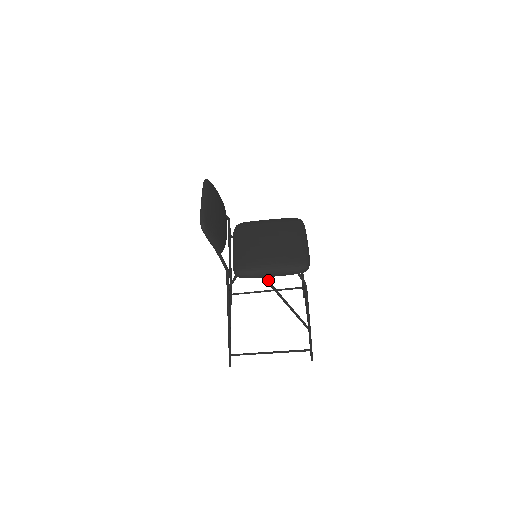
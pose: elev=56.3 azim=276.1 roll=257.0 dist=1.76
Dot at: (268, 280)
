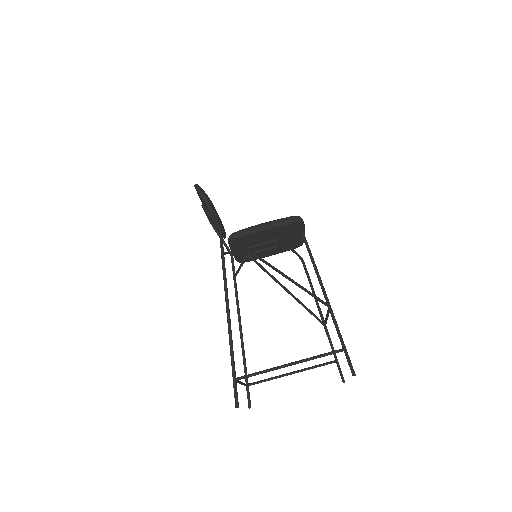
Dot at: (269, 263)
